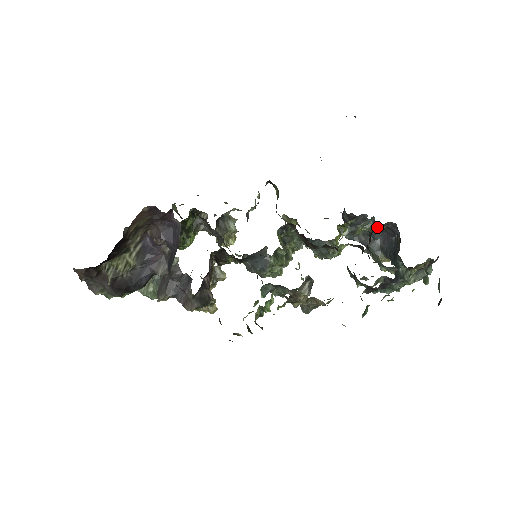
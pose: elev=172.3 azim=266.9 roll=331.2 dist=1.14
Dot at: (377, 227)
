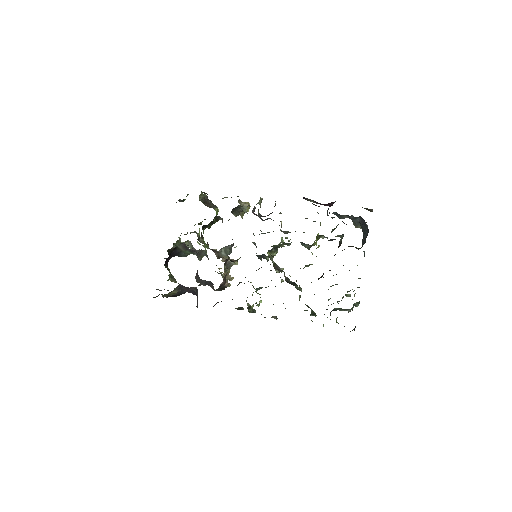
Dot at: occluded
